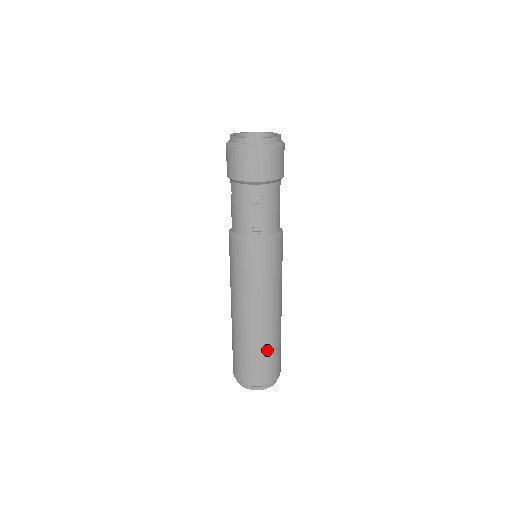
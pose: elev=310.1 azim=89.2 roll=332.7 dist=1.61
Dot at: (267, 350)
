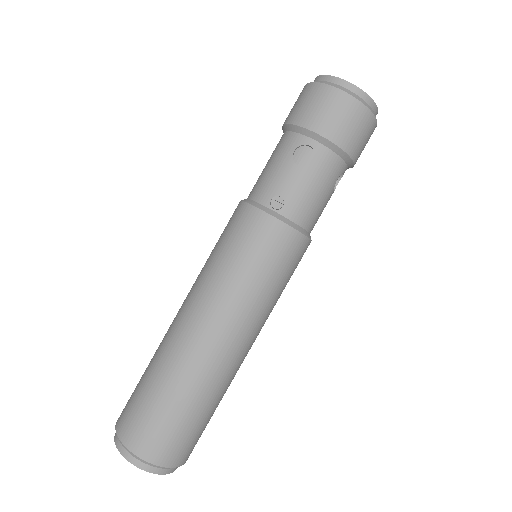
Dot at: (185, 400)
